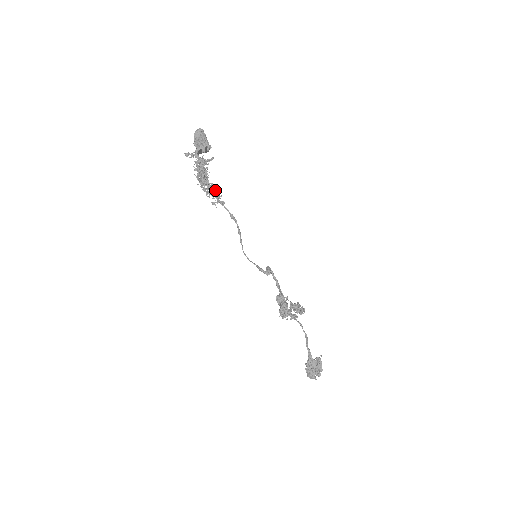
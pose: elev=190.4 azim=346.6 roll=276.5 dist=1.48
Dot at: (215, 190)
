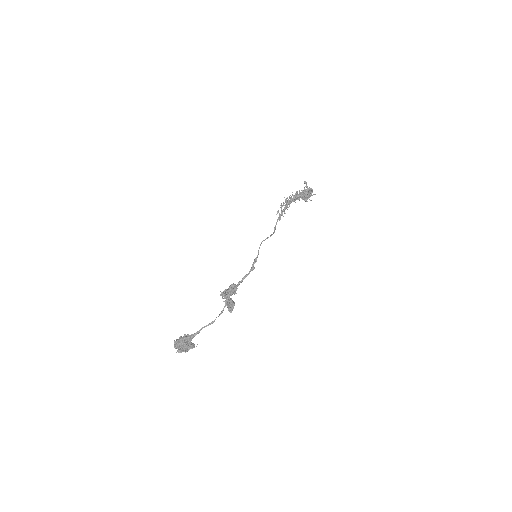
Dot at: occluded
